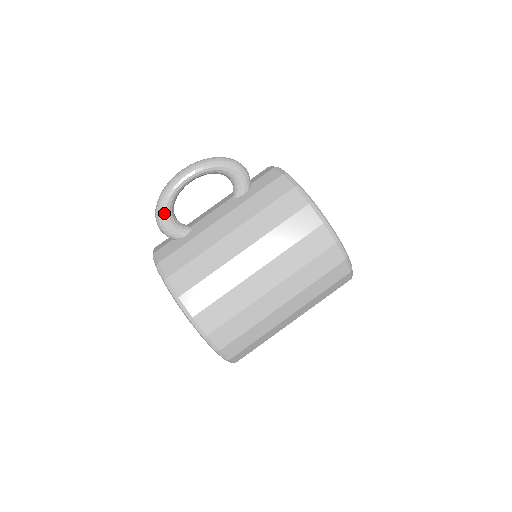
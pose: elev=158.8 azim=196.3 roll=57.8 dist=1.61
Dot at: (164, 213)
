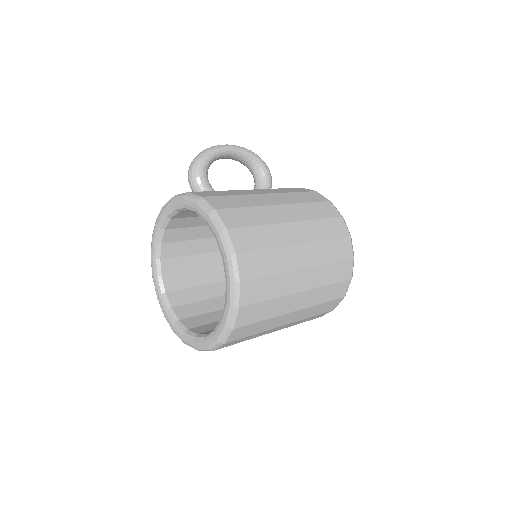
Dot at: (204, 162)
